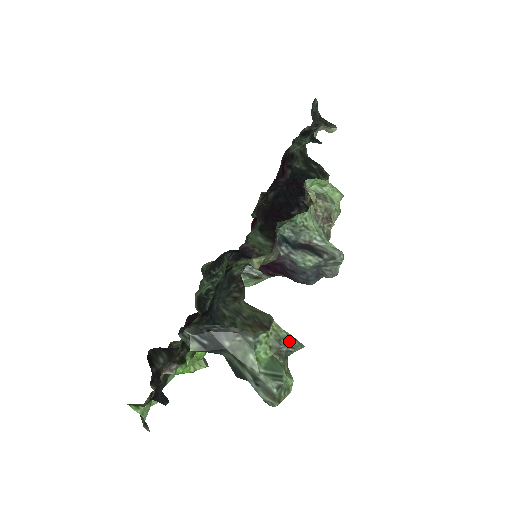
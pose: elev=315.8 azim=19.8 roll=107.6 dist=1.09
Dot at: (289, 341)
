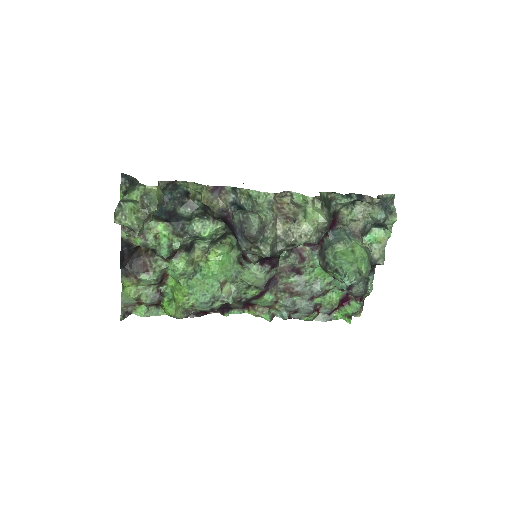
Dot at: (151, 198)
